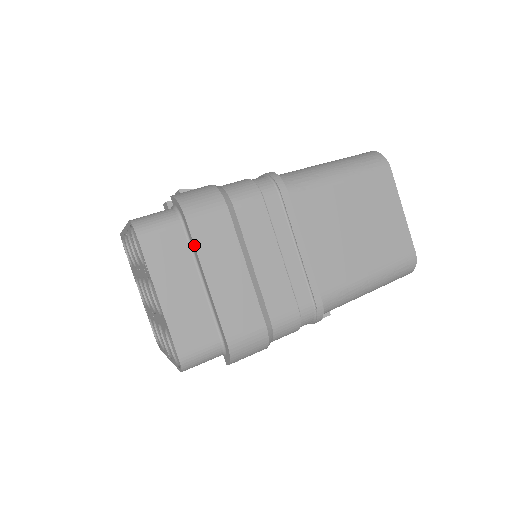
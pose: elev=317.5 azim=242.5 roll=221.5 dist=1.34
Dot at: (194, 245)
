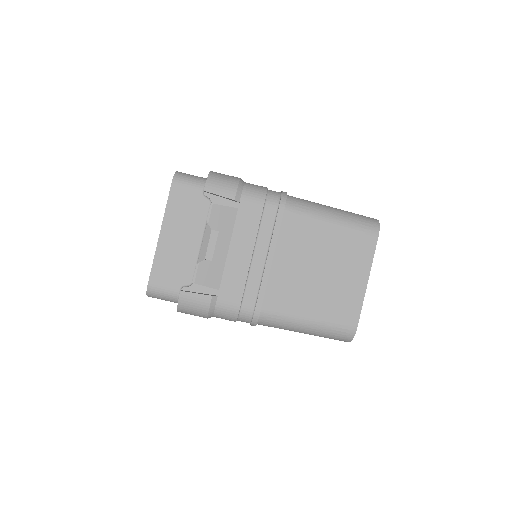
Dot at: occluded
